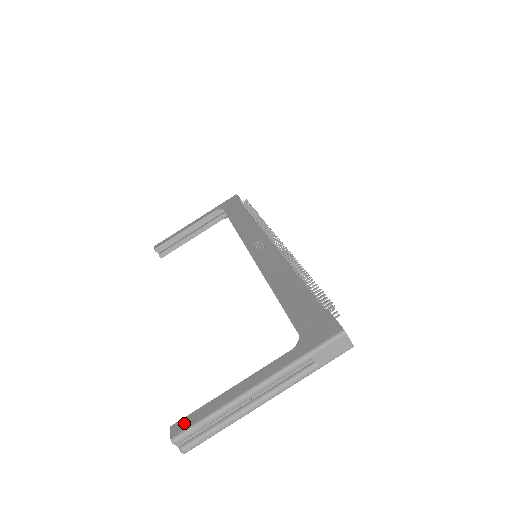
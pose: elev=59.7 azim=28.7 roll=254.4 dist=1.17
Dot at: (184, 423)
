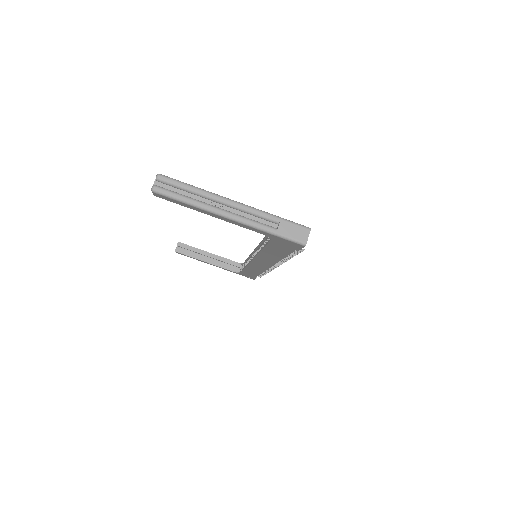
Dot at: occluded
